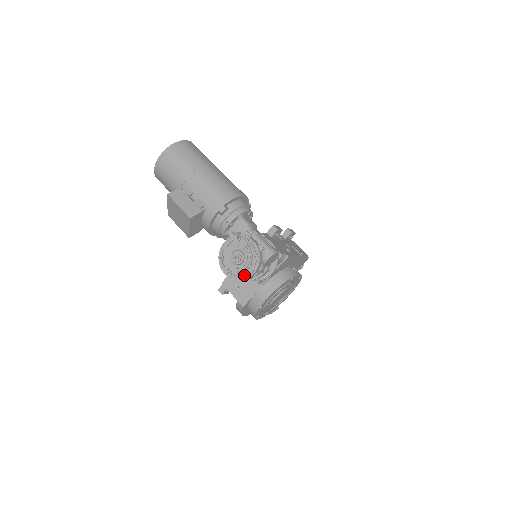
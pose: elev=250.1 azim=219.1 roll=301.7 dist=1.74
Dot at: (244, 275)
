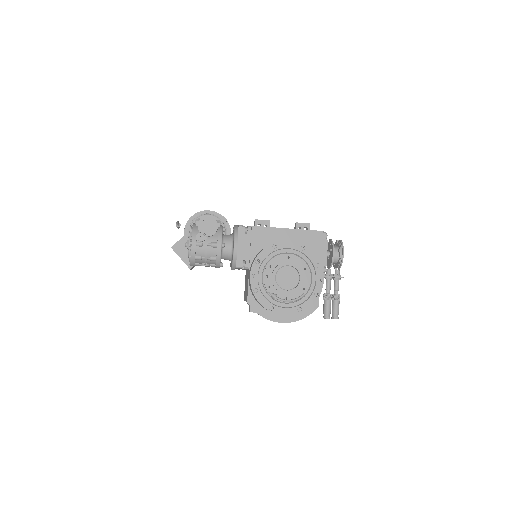
Dot at: (189, 251)
